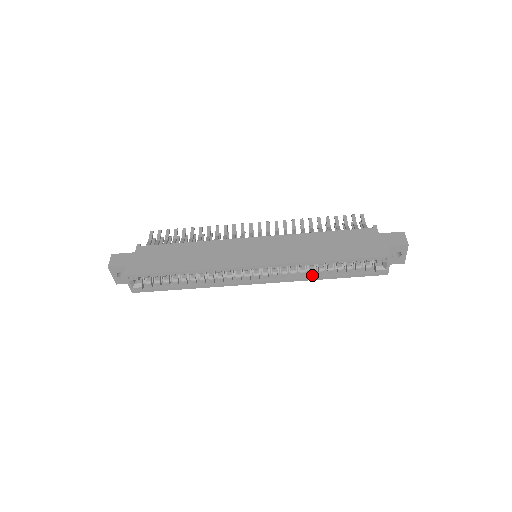
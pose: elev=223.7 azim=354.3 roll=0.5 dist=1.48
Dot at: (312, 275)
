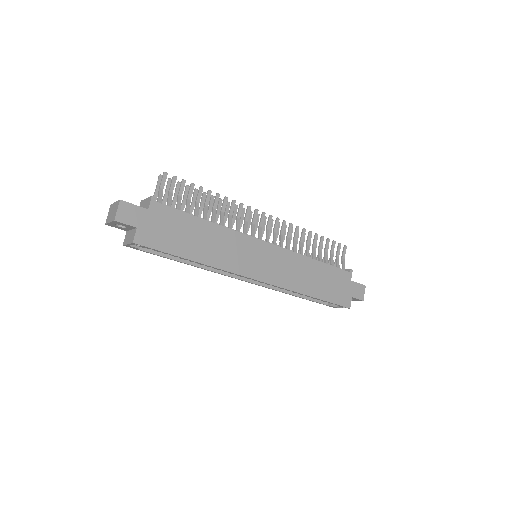
Dot at: occluded
